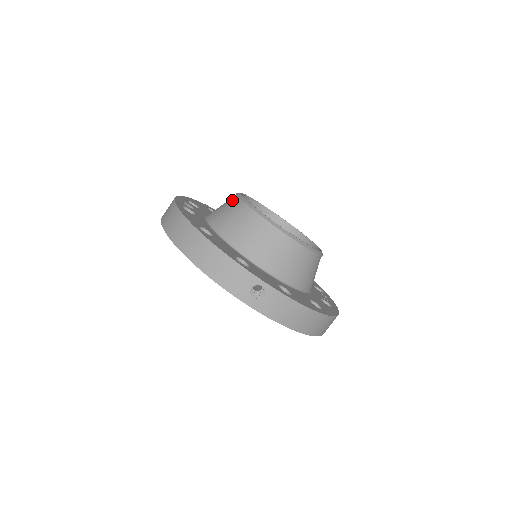
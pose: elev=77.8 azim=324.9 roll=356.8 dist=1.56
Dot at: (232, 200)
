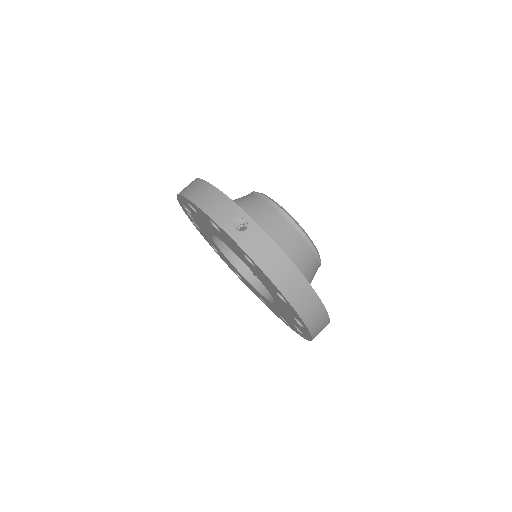
Dot at: occluded
